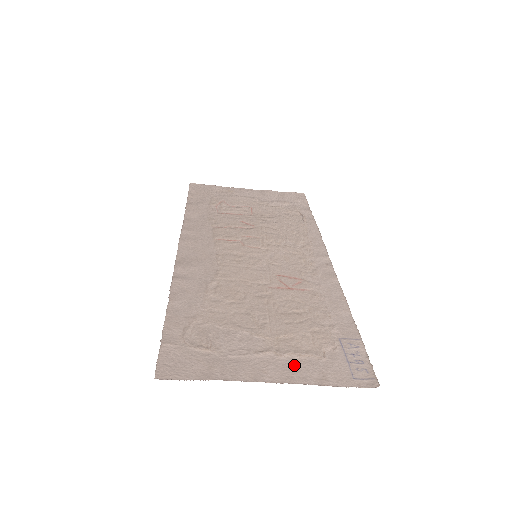
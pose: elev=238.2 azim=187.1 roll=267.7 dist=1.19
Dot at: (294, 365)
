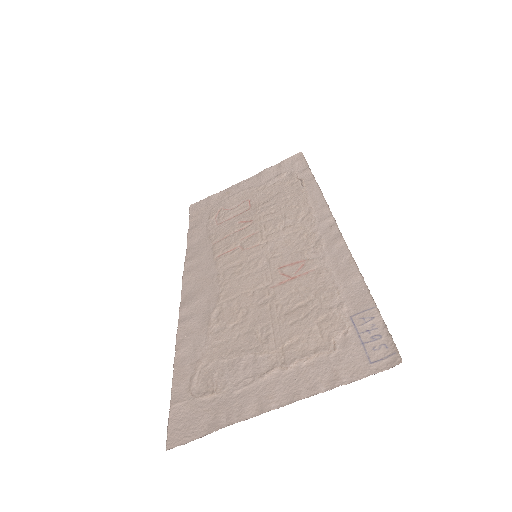
Dot at: (302, 374)
